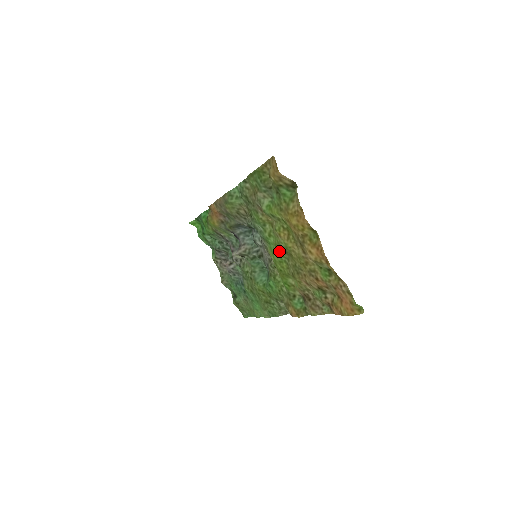
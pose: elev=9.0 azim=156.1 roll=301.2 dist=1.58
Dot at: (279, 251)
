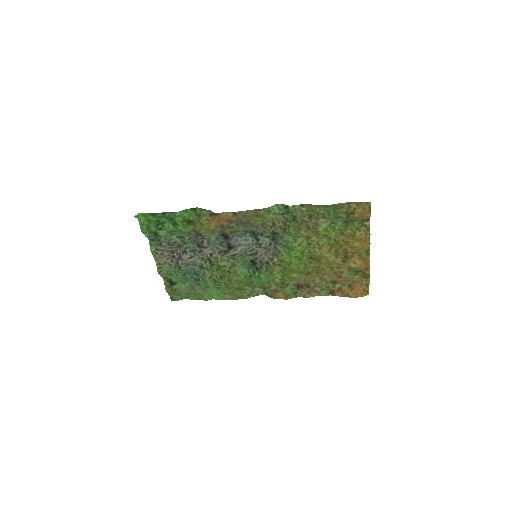
Dot at: (306, 257)
